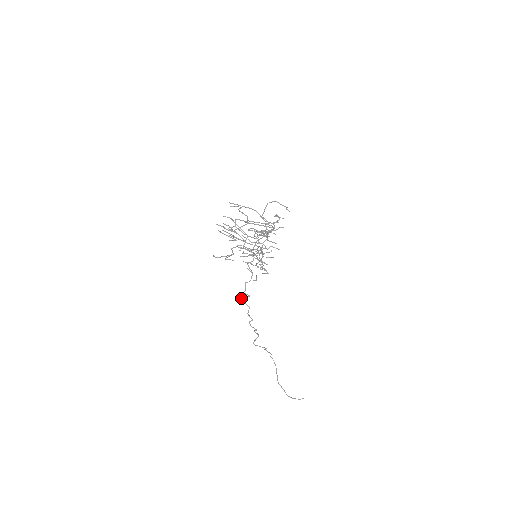
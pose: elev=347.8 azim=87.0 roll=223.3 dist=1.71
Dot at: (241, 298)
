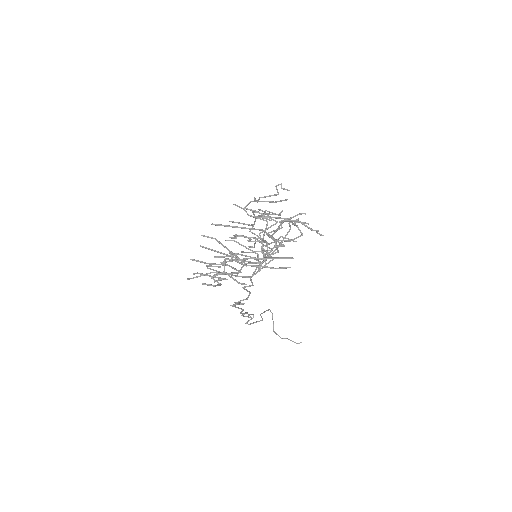
Dot at: (232, 306)
